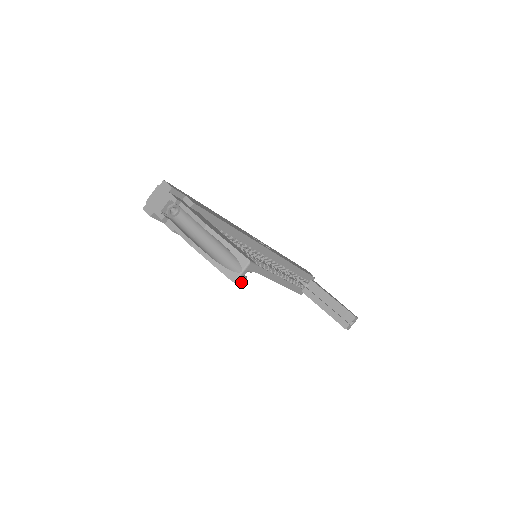
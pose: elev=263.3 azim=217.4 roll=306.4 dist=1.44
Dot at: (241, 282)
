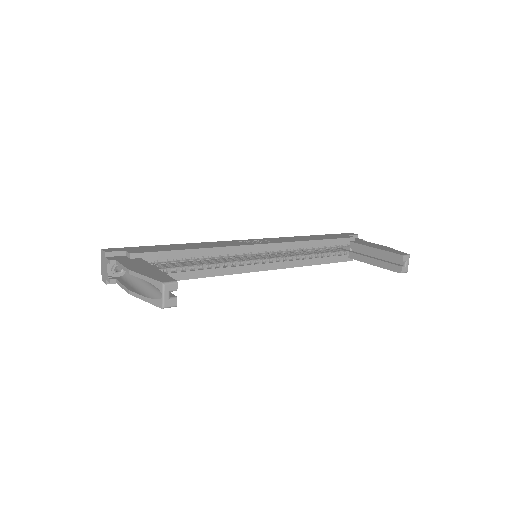
Dot at: (172, 304)
